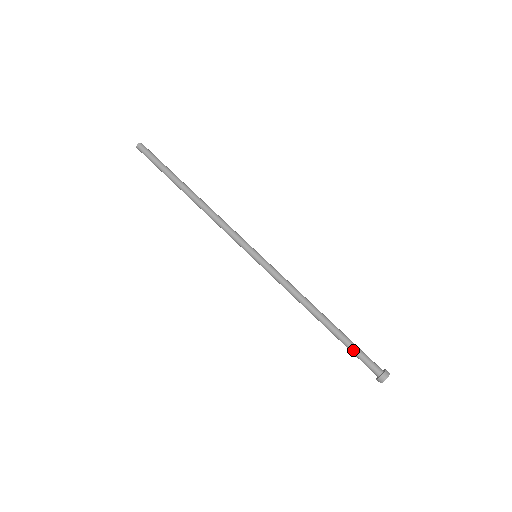
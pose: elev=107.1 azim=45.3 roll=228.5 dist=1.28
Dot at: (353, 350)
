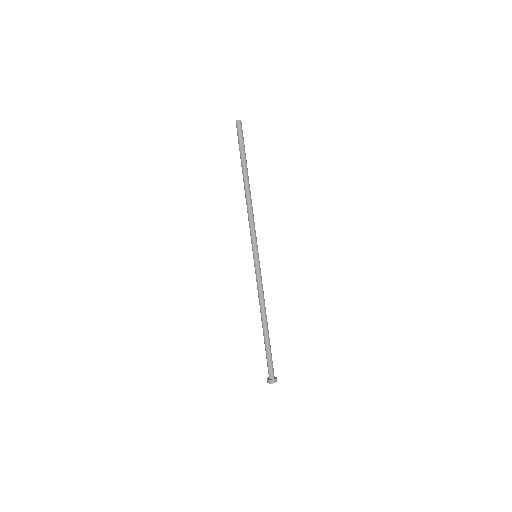
Dot at: (267, 354)
